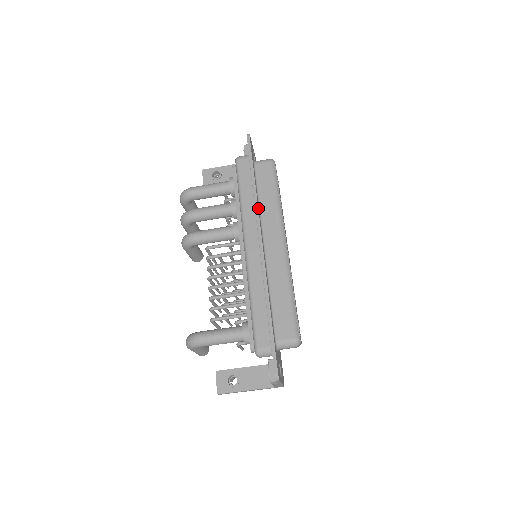
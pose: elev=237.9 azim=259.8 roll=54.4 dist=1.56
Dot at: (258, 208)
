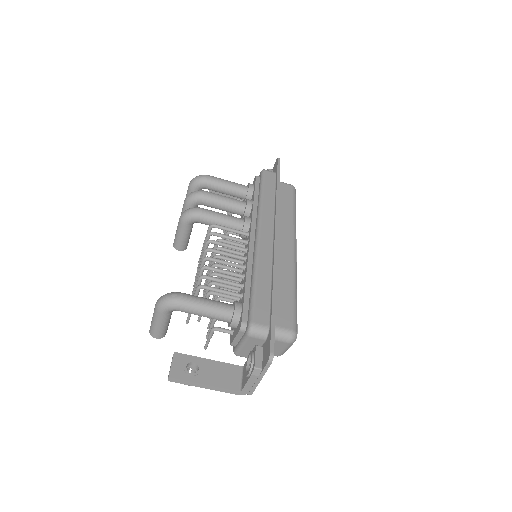
Dot at: (278, 210)
